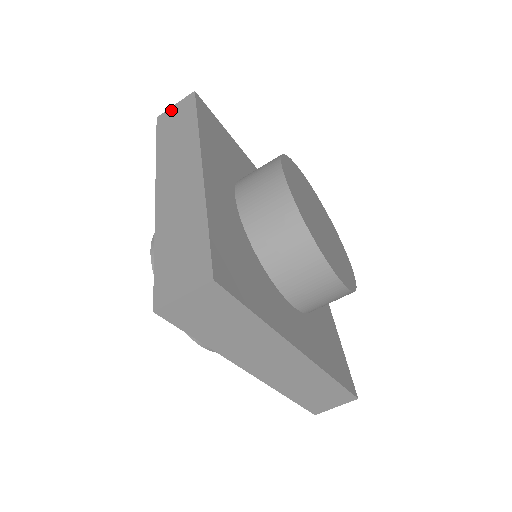
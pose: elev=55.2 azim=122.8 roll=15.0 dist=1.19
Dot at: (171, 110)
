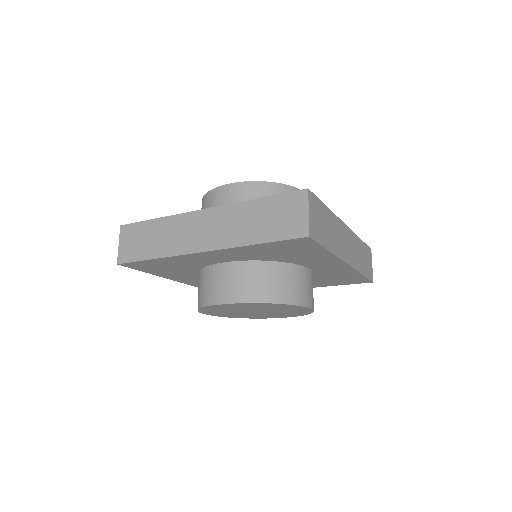
Dot at: (122, 248)
